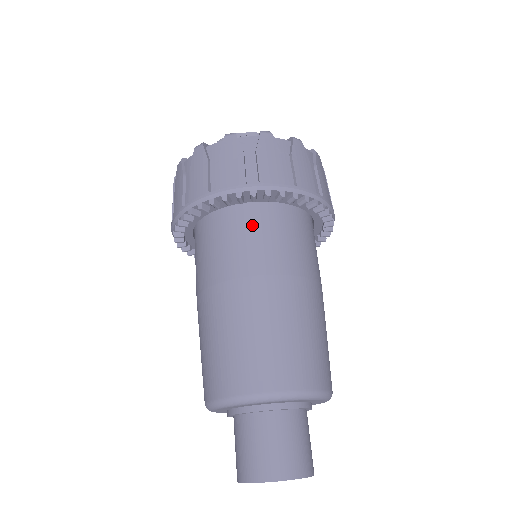
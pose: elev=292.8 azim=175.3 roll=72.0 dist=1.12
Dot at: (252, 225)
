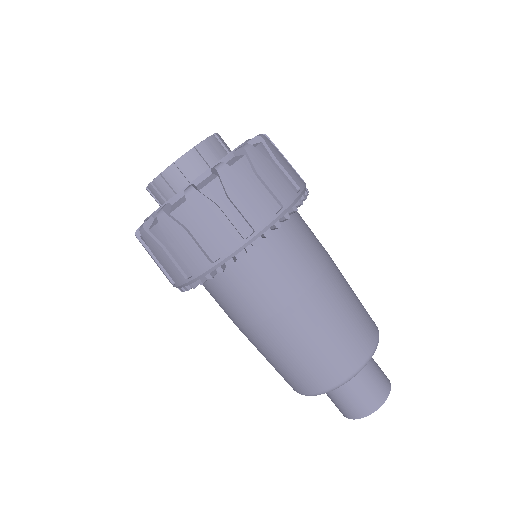
Dot at: (209, 292)
